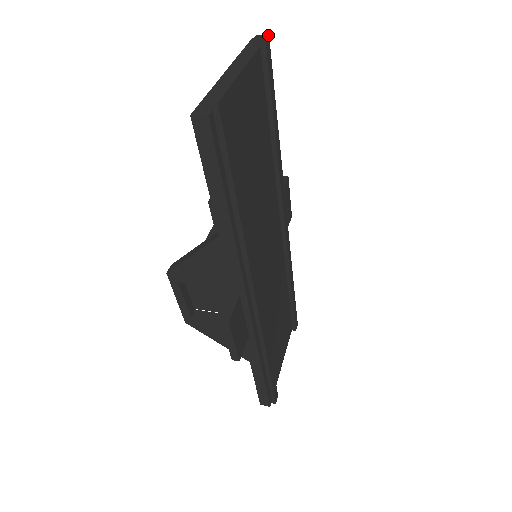
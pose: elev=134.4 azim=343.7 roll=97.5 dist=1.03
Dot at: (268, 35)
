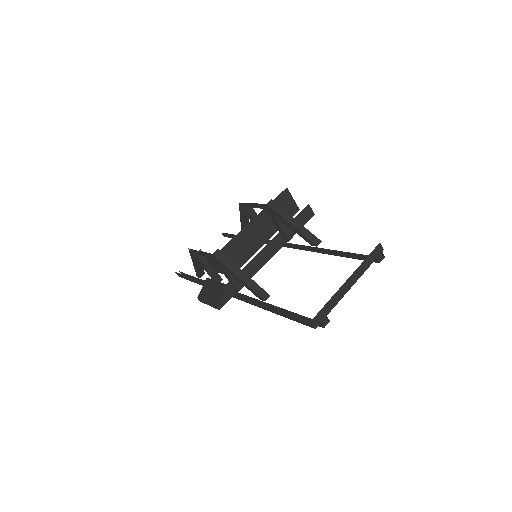
Dot at: occluded
